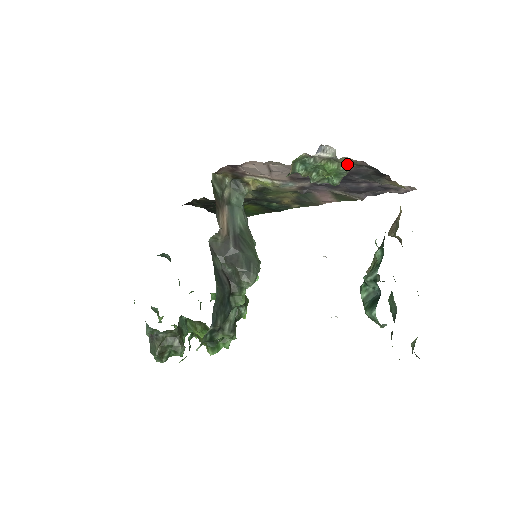
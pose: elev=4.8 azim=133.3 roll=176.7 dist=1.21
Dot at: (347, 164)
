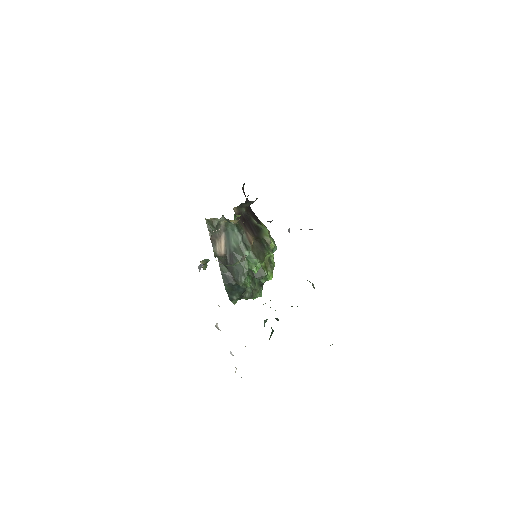
Dot at: (228, 265)
